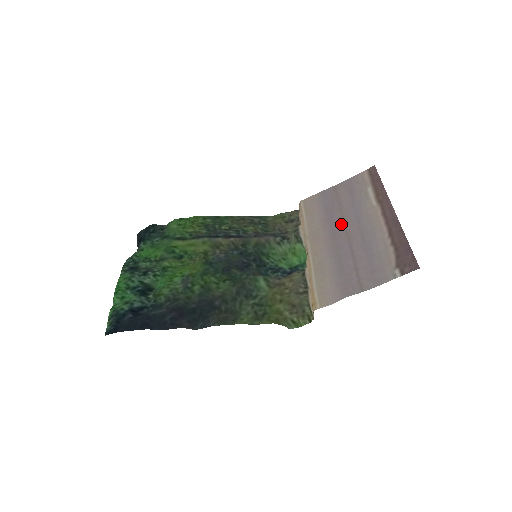
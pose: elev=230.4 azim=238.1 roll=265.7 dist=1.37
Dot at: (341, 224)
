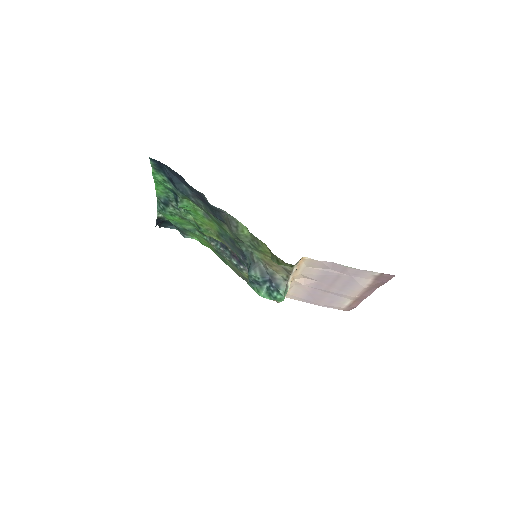
Dot at: (324, 290)
